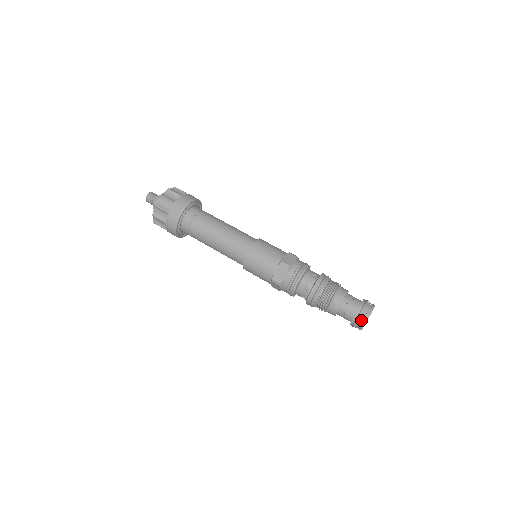
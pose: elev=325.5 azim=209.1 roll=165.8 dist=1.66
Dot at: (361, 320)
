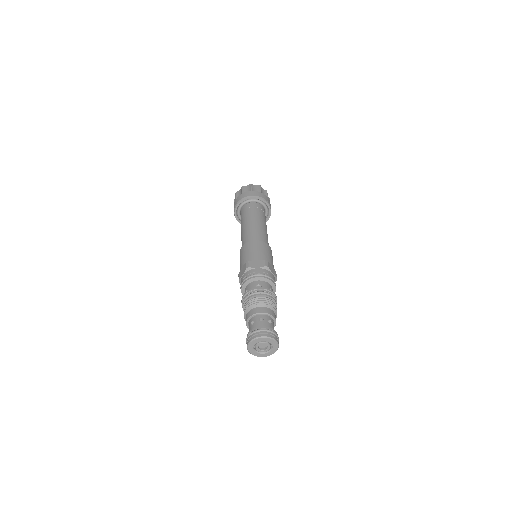
Dot at: (248, 340)
